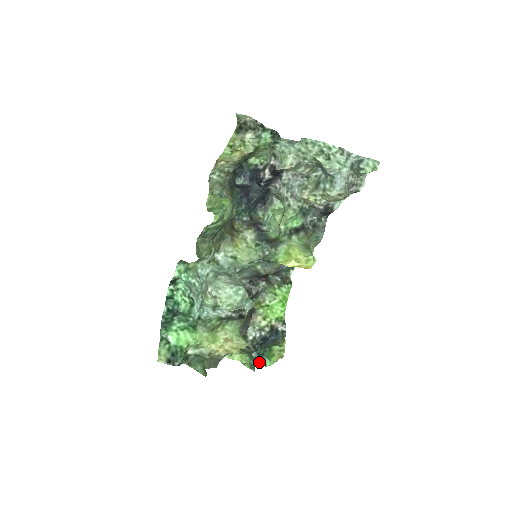
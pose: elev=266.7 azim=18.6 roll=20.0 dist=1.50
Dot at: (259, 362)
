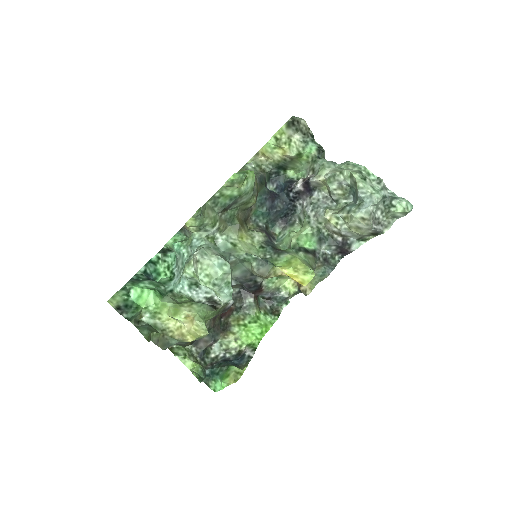
Dot at: (210, 383)
